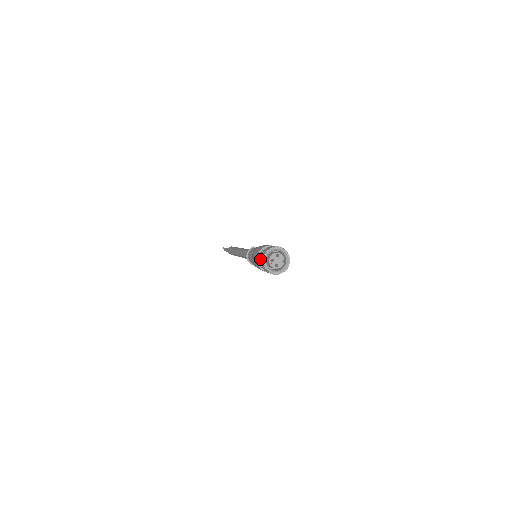
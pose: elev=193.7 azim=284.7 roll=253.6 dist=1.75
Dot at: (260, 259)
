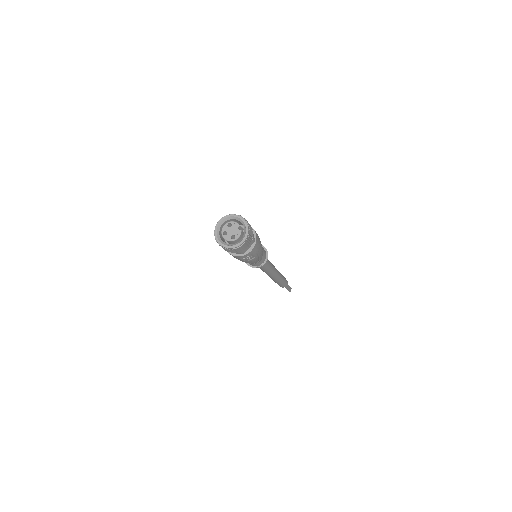
Dot at: occluded
